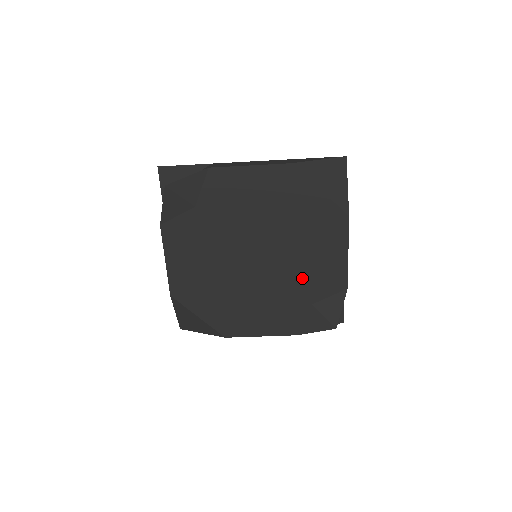
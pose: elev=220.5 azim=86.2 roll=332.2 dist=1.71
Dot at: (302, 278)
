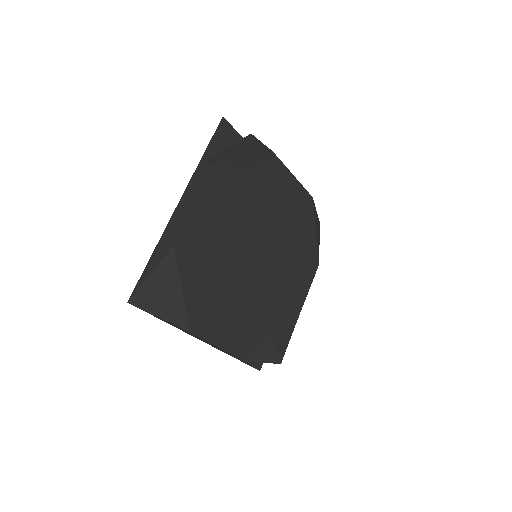
Dot at: (275, 299)
